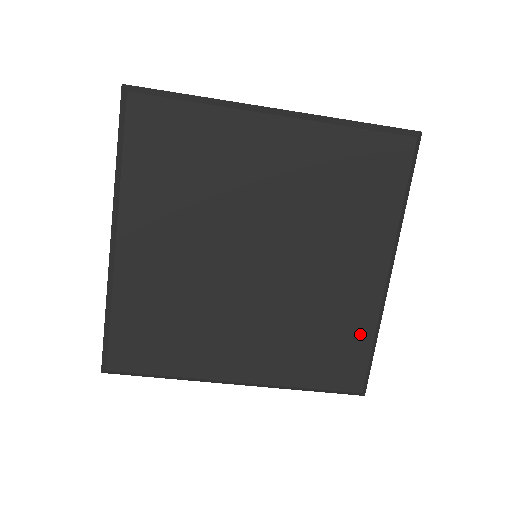
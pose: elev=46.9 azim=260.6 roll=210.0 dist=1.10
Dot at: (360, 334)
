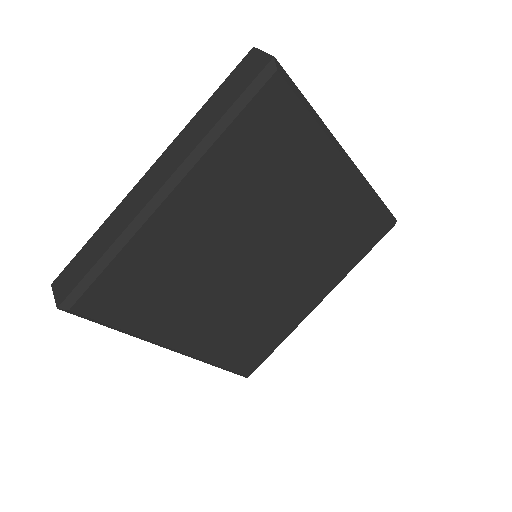
Dot at: (277, 337)
